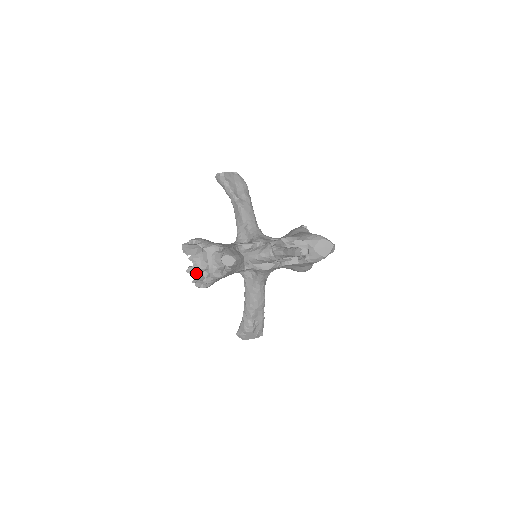
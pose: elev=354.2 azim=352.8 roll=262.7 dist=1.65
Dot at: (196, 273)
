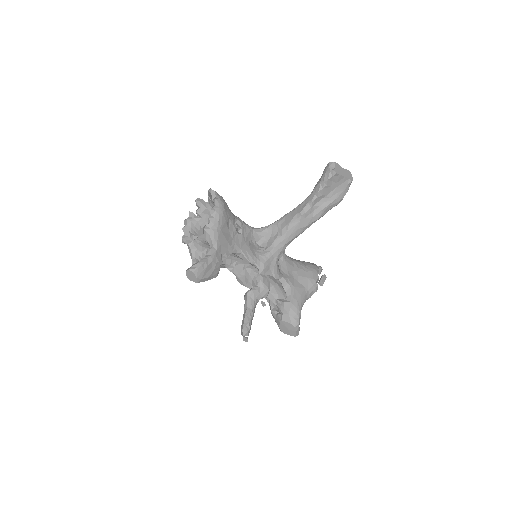
Dot at: (199, 212)
